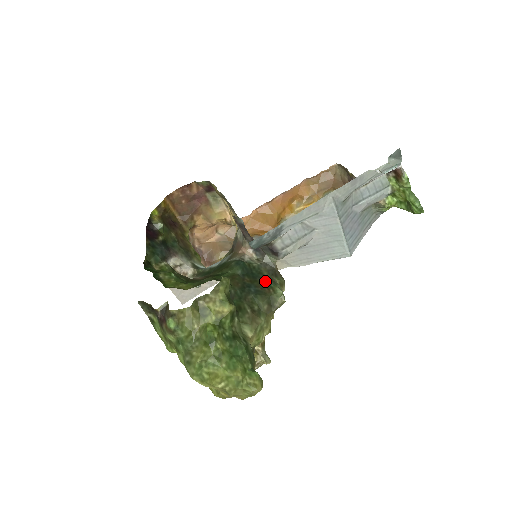
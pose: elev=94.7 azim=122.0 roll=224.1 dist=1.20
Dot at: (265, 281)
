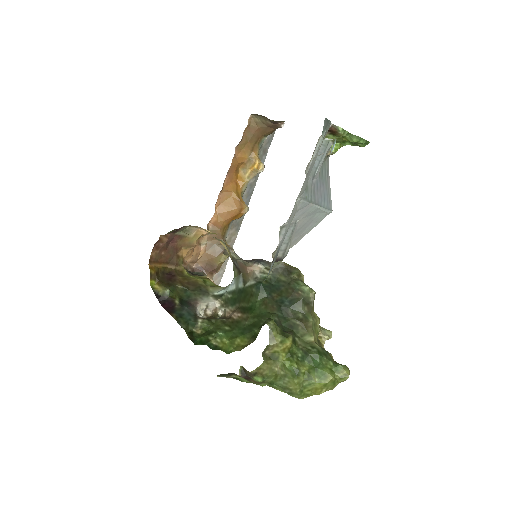
Dot at: (289, 287)
